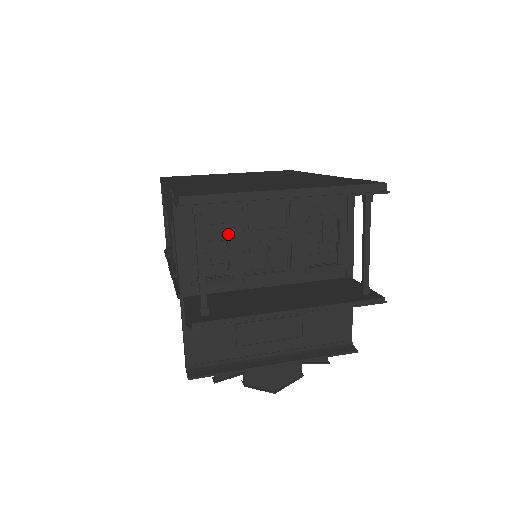
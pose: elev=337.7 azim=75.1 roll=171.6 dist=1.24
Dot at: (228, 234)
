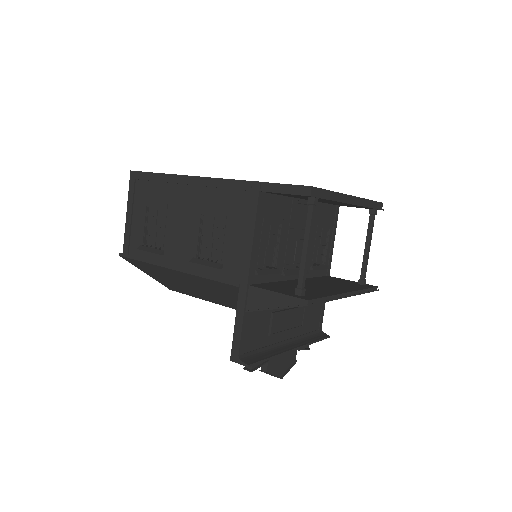
Dot at: (281, 229)
